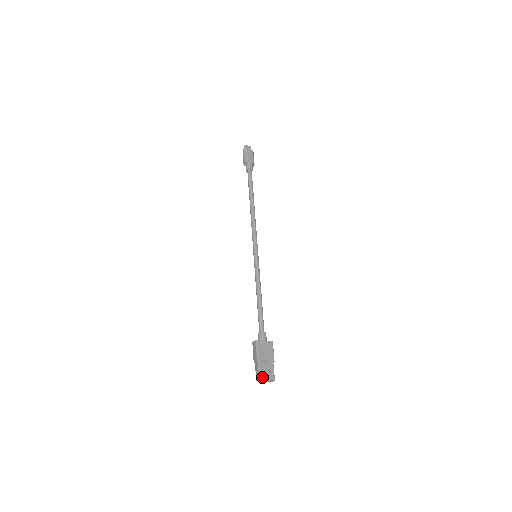
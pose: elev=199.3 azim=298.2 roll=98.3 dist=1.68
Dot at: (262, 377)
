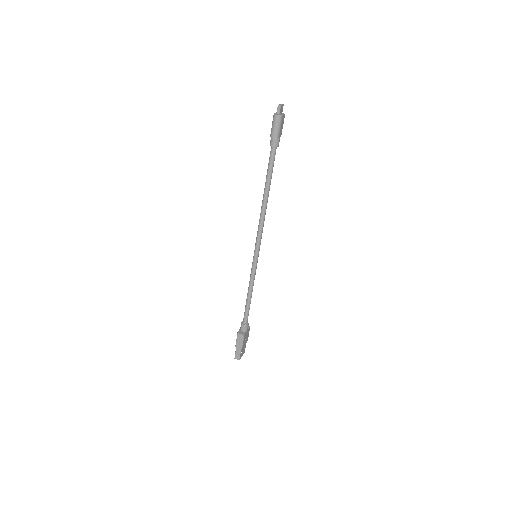
Dot at: occluded
